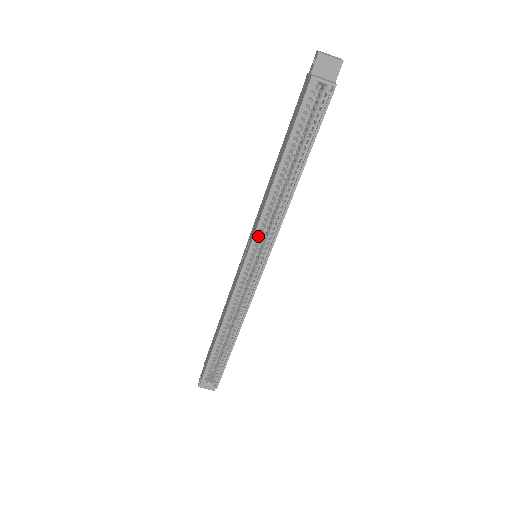
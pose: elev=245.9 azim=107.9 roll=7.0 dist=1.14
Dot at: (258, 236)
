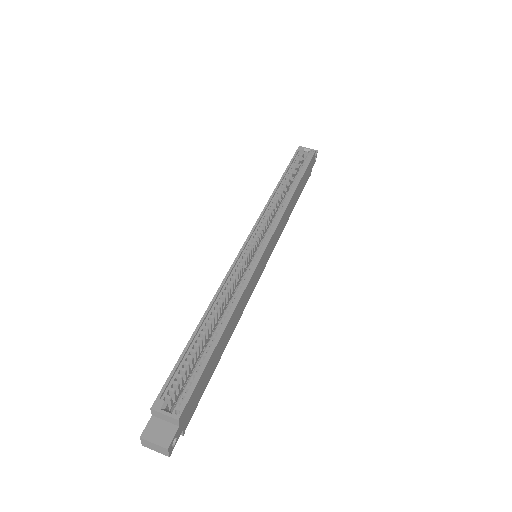
Dot at: (261, 224)
